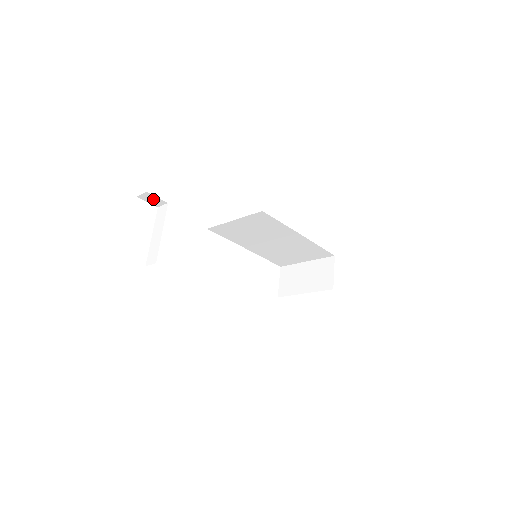
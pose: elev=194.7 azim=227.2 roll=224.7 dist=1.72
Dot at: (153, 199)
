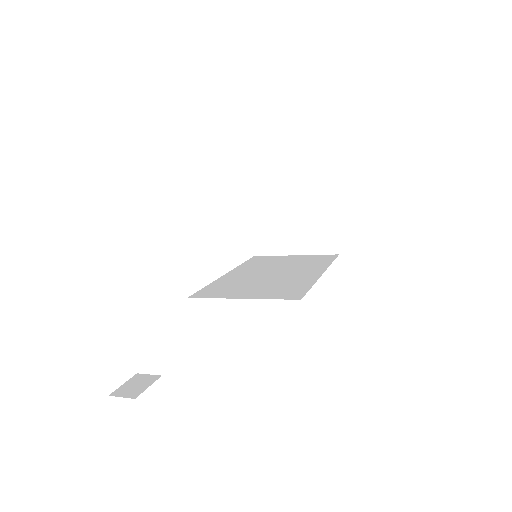
Dot at: occluded
